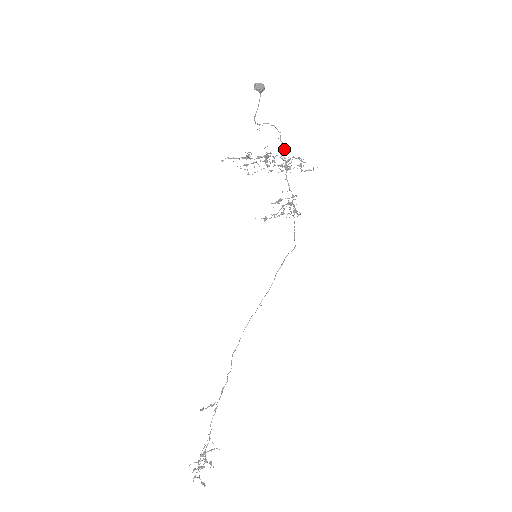
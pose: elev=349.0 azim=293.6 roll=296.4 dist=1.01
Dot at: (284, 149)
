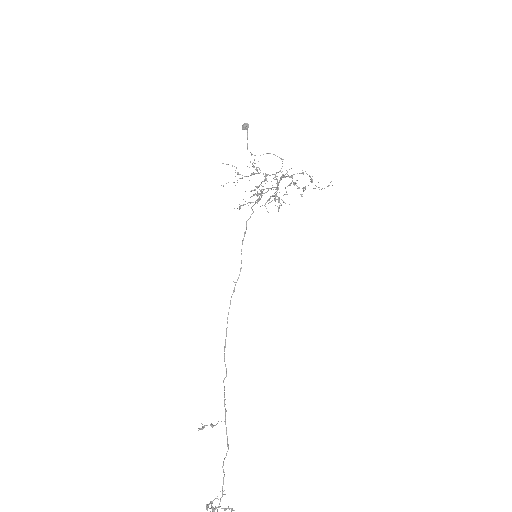
Dot at: occluded
